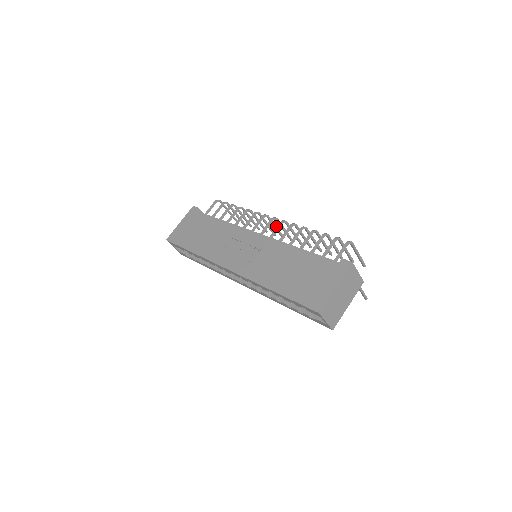
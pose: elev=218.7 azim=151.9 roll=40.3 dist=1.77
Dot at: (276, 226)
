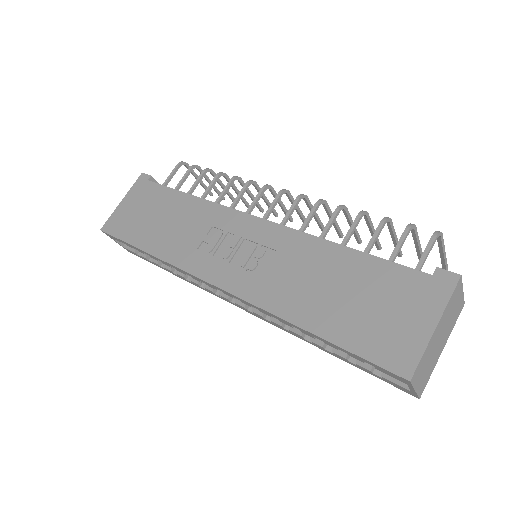
Dot at: (282, 203)
